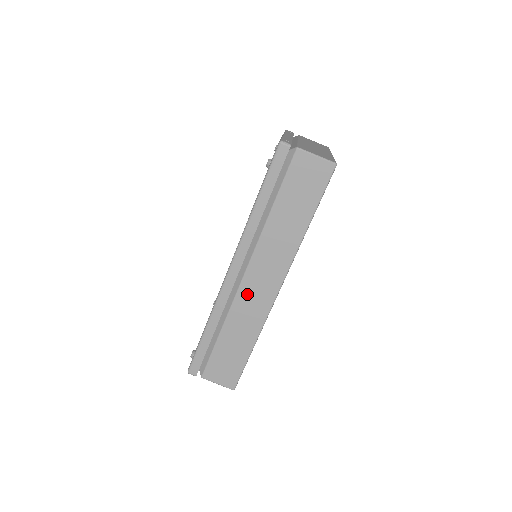
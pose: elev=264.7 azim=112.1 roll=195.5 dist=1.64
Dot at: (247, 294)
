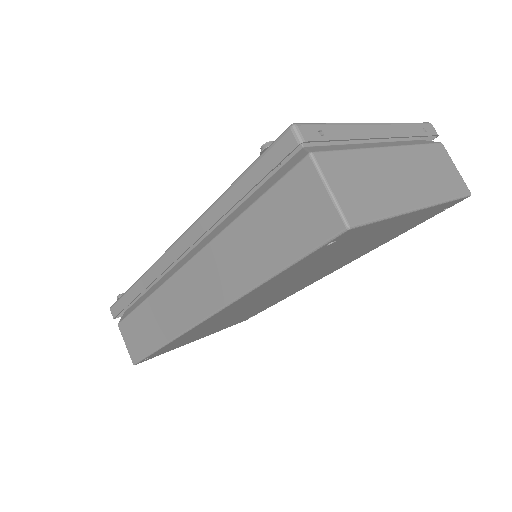
Dot at: (176, 290)
